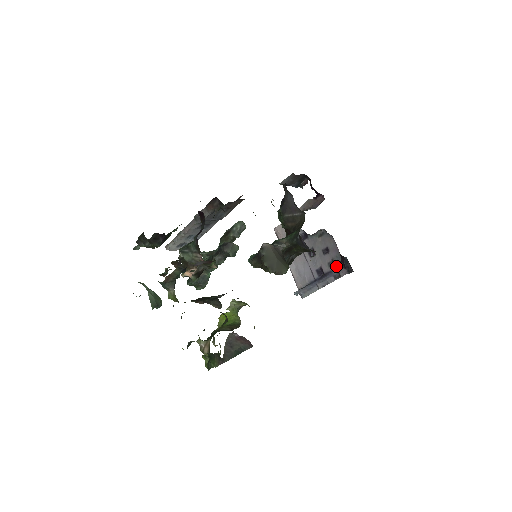
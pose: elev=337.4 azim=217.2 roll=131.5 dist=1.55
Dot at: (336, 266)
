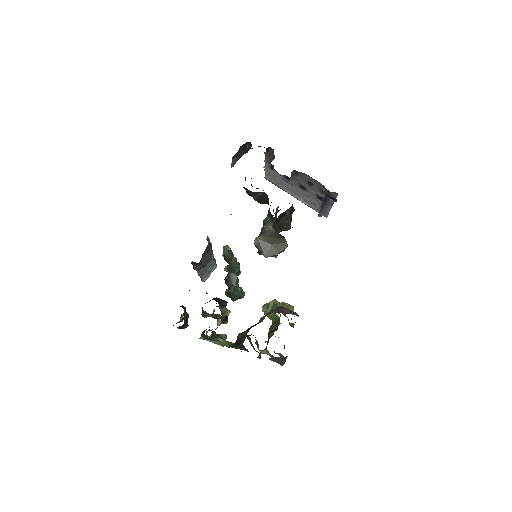
Dot at: (326, 192)
